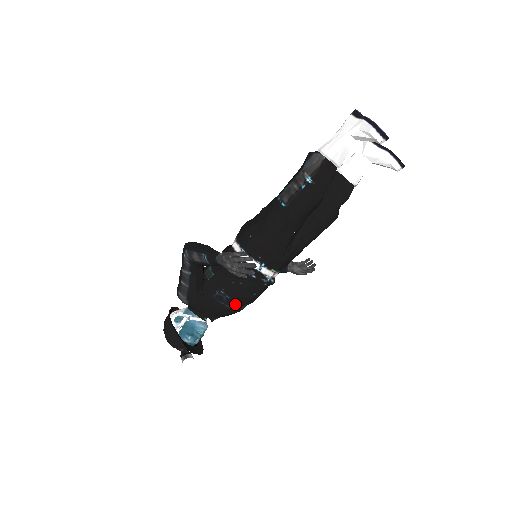
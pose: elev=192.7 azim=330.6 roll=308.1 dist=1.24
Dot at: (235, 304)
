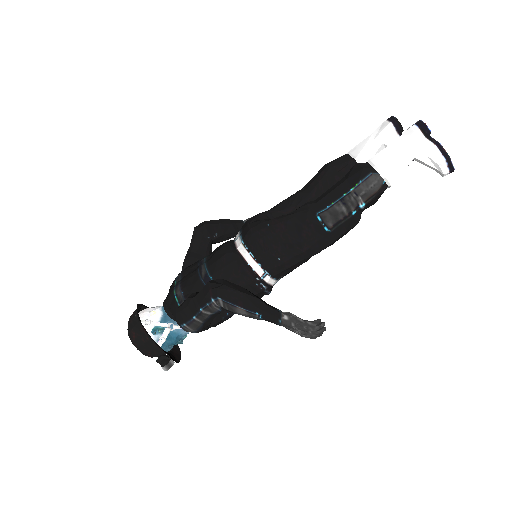
Dot at: occluded
